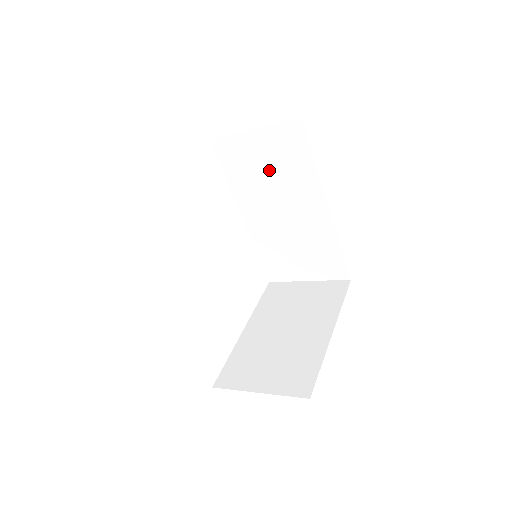
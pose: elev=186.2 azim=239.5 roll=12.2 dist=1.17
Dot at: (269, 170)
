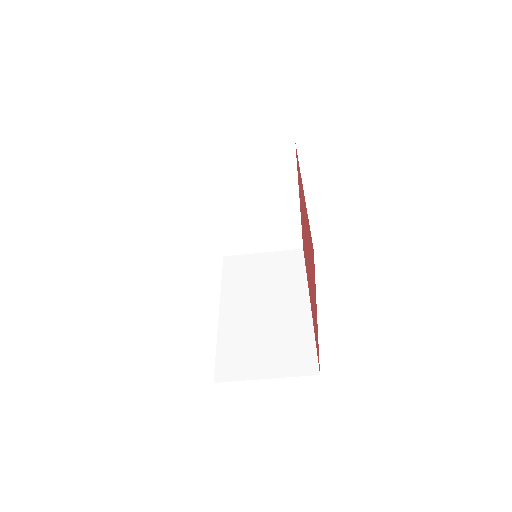
Dot at: (265, 276)
